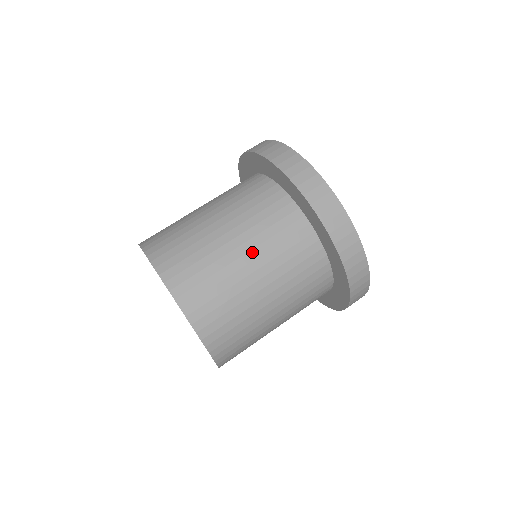
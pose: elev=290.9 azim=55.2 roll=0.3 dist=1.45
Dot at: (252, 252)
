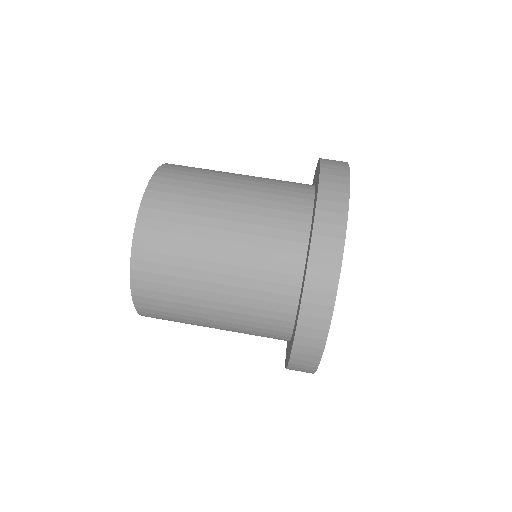
Dot at: (223, 312)
